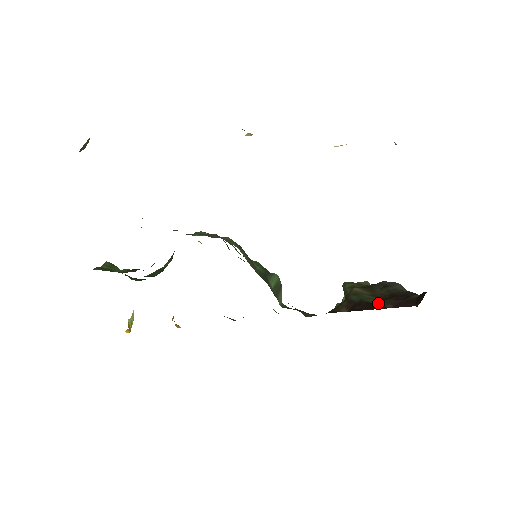
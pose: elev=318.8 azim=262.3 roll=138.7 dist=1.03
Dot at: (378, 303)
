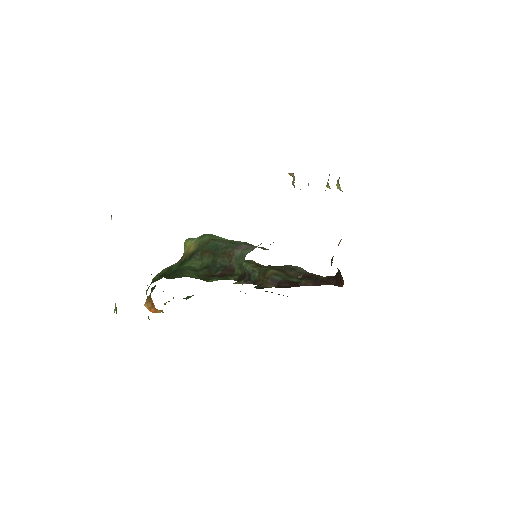
Dot at: (299, 282)
